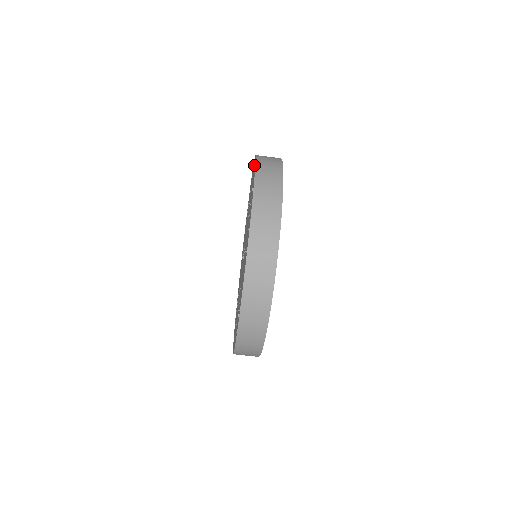
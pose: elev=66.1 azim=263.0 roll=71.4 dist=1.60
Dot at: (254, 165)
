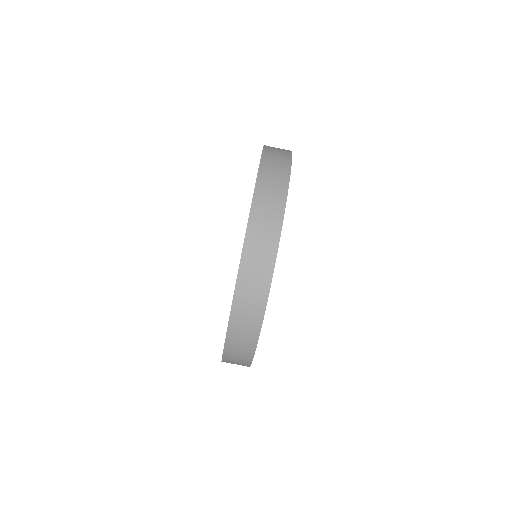
Dot at: occluded
